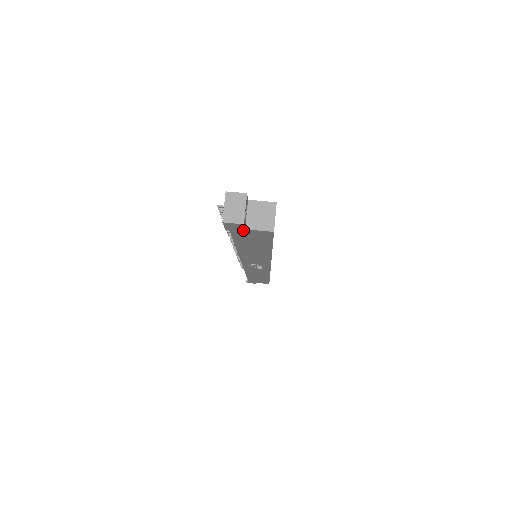
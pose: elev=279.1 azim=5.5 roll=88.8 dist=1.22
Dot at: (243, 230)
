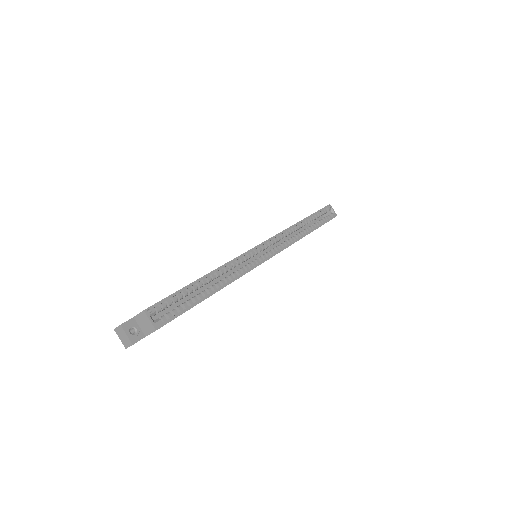
Dot at: occluded
